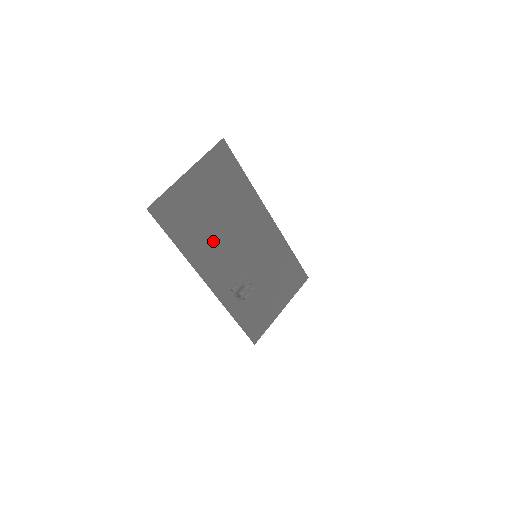
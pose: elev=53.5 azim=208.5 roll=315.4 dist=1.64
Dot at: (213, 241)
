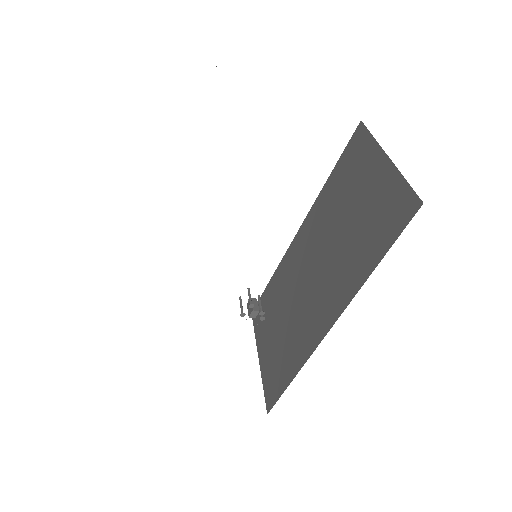
Dot at: occluded
